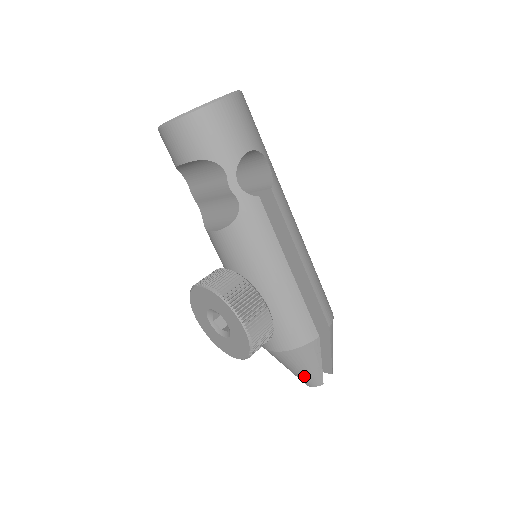
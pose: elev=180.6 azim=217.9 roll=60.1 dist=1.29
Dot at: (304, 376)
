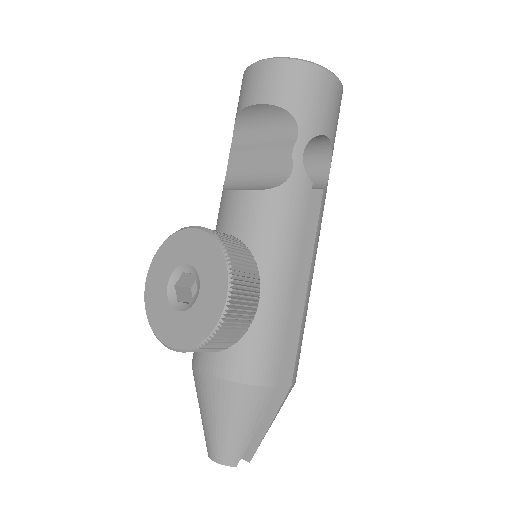
Dot at: (223, 438)
